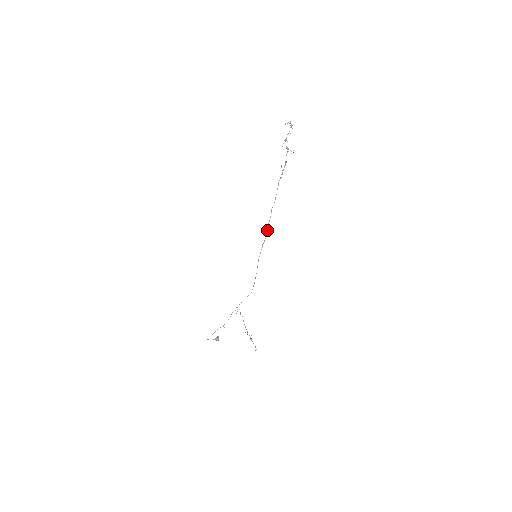
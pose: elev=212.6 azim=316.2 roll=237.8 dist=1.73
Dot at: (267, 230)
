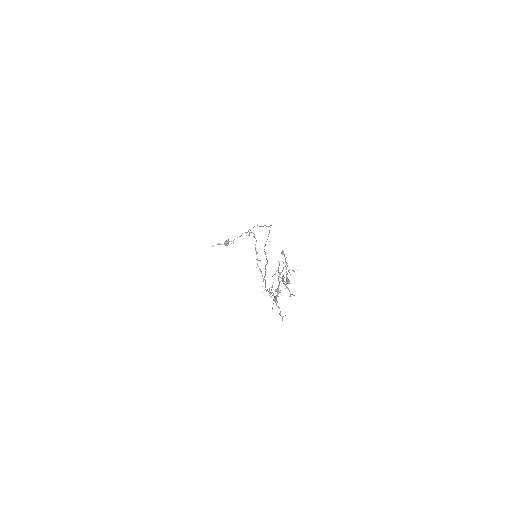
Dot at: (265, 265)
